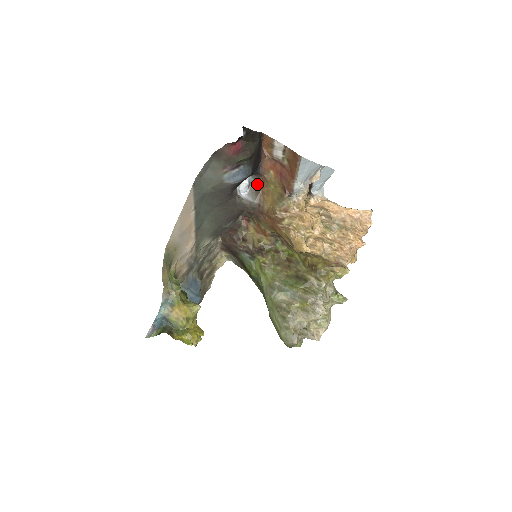
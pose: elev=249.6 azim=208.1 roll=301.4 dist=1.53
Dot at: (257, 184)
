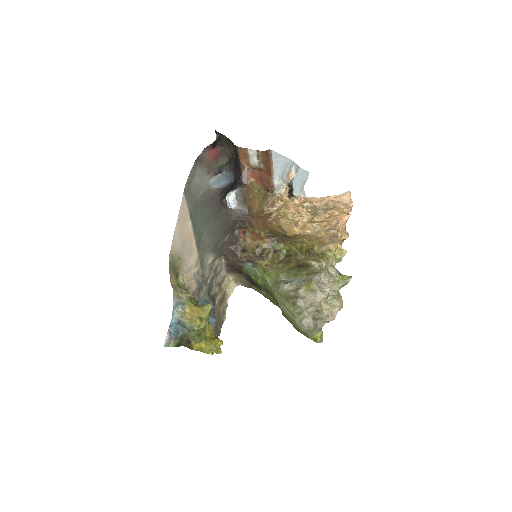
Dot at: (243, 194)
